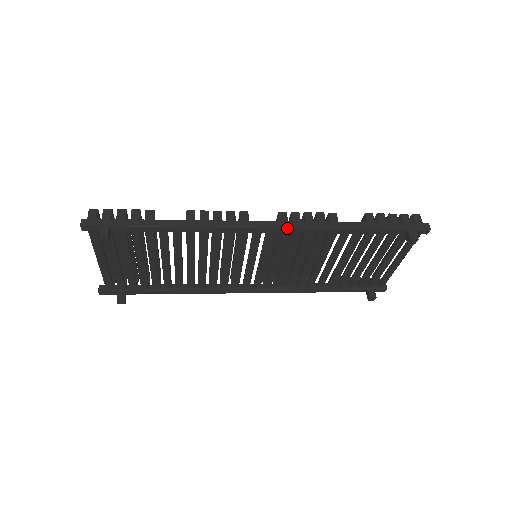
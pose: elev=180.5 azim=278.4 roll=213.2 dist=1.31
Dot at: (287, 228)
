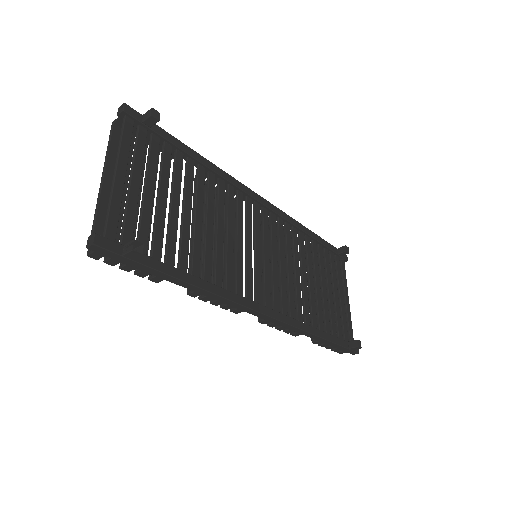
Dot at: (276, 207)
